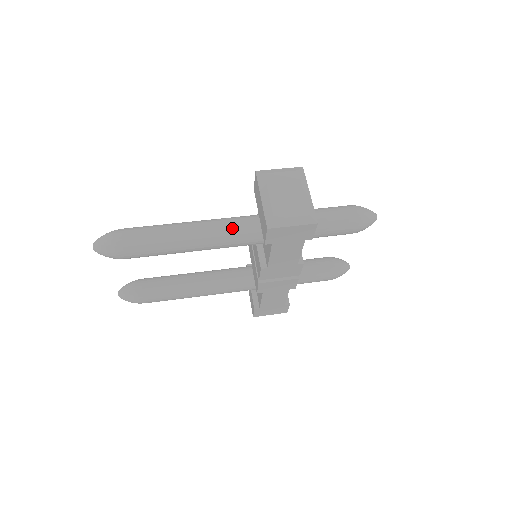
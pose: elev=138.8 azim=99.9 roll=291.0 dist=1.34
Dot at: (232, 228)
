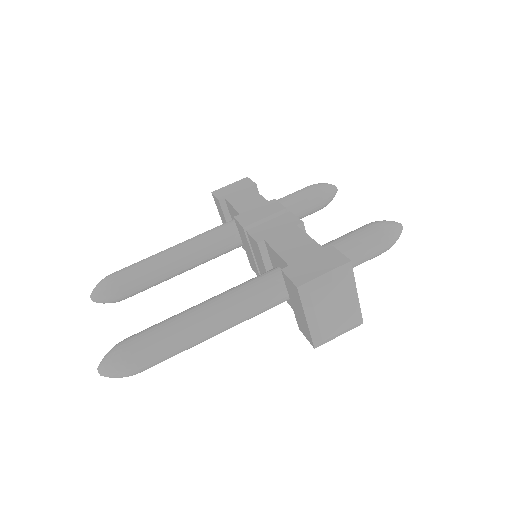
Dot at: (258, 311)
